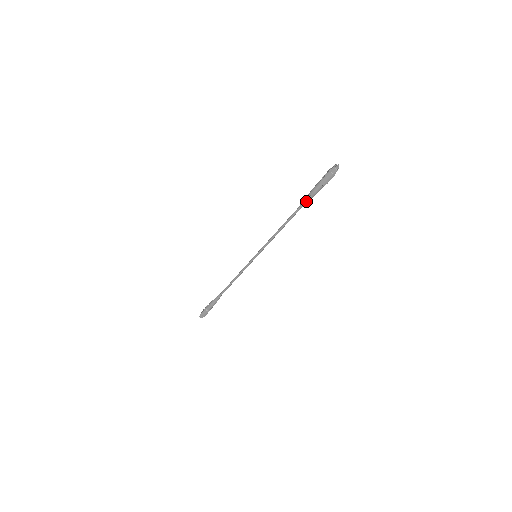
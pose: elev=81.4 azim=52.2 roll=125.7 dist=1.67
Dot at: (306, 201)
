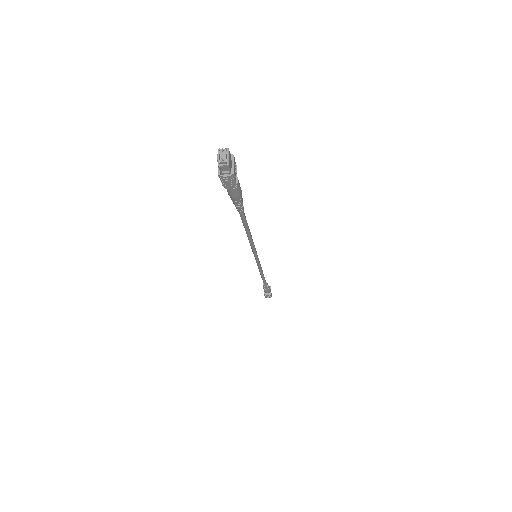
Dot at: (238, 206)
